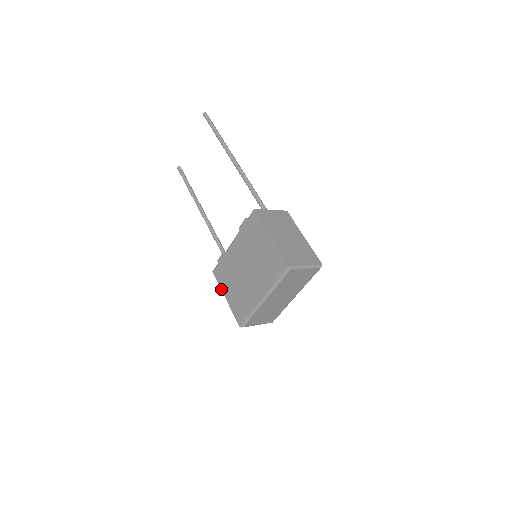
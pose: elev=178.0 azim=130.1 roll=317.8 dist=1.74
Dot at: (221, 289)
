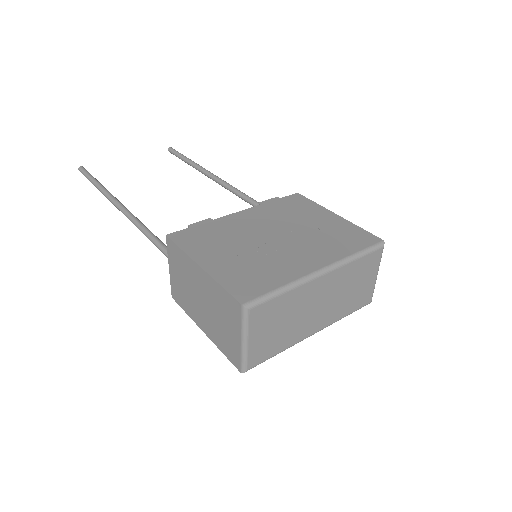
Dot at: (189, 254)
